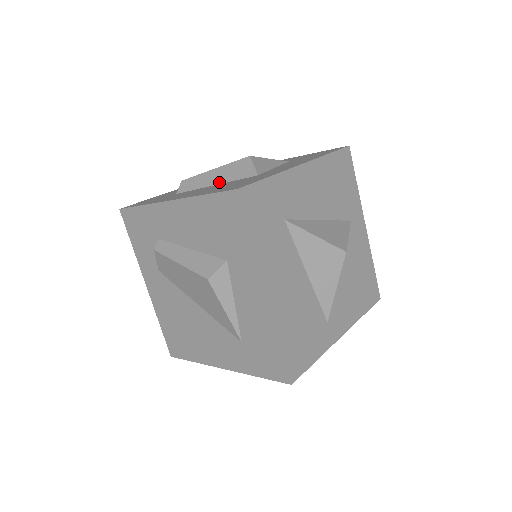
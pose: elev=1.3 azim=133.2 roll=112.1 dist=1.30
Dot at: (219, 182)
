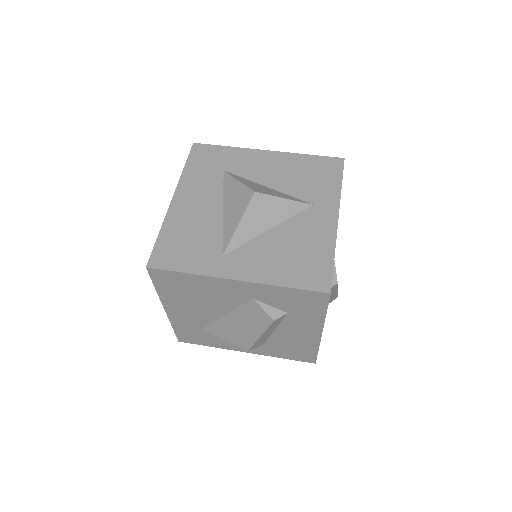
Dot at: occluded
